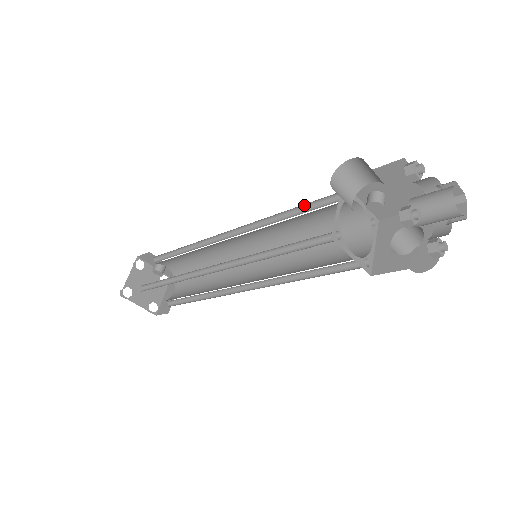
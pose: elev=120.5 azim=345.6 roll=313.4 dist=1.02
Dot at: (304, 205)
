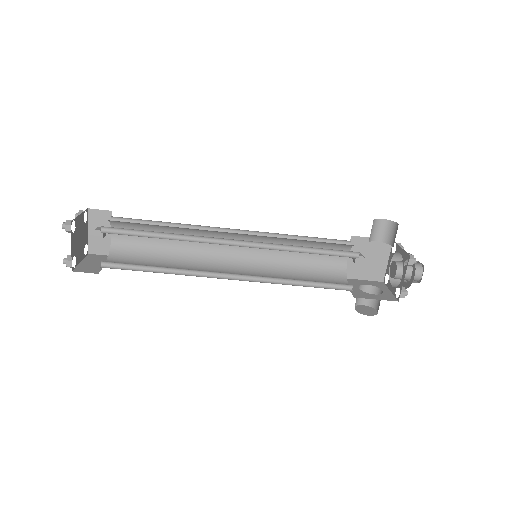
Dot at: (315, 239)
